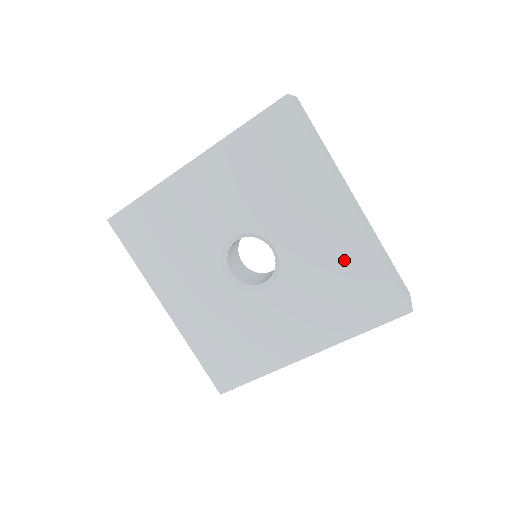
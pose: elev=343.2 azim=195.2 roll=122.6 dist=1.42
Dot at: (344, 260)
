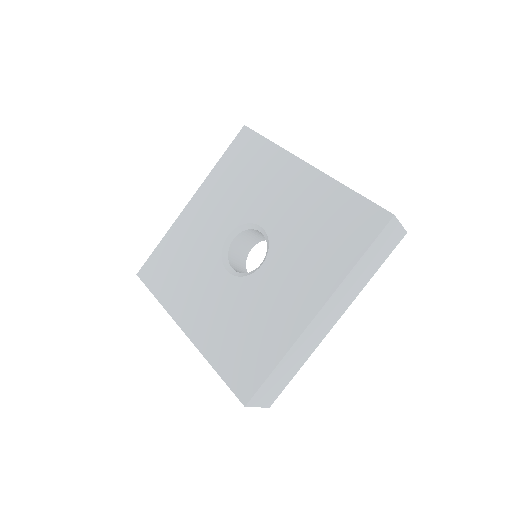
Dot at: (317, 205)
